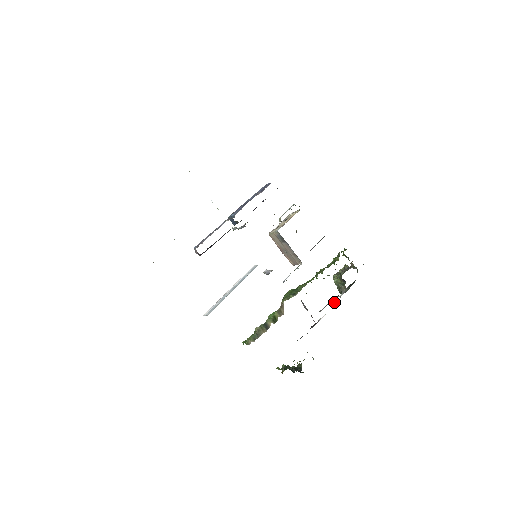
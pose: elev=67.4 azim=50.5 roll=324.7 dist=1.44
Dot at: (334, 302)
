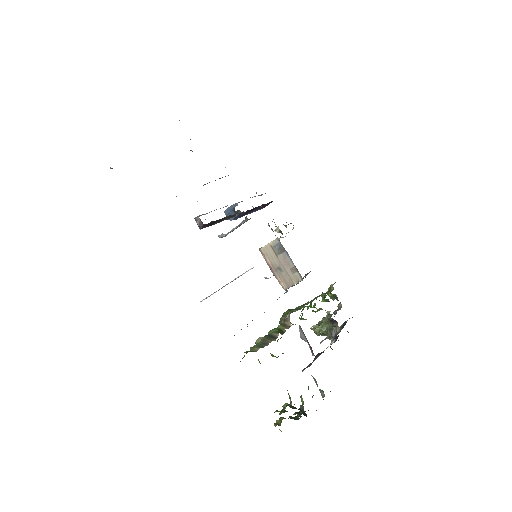
Dot at: (333, 335)
